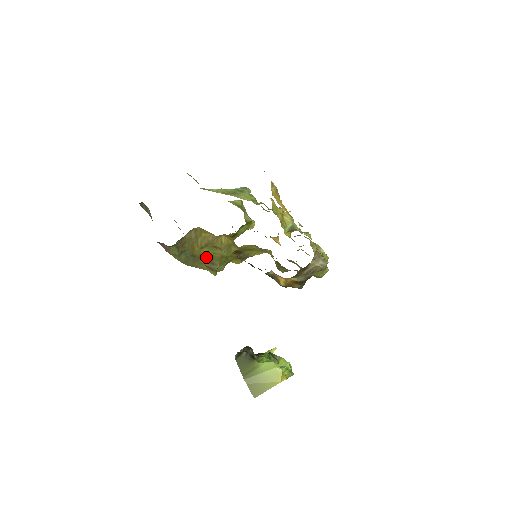
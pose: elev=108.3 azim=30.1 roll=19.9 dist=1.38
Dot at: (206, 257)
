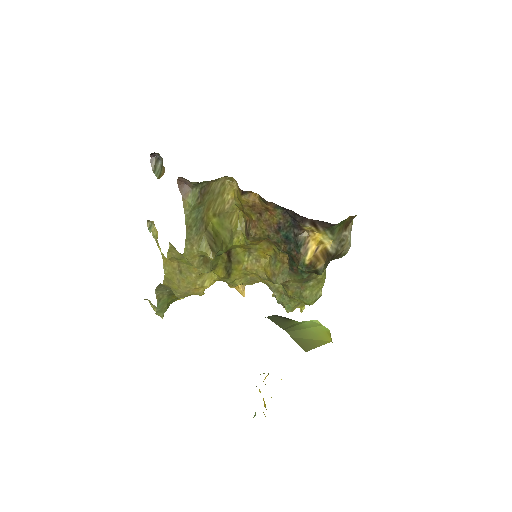
Dot at: (212, 231)
